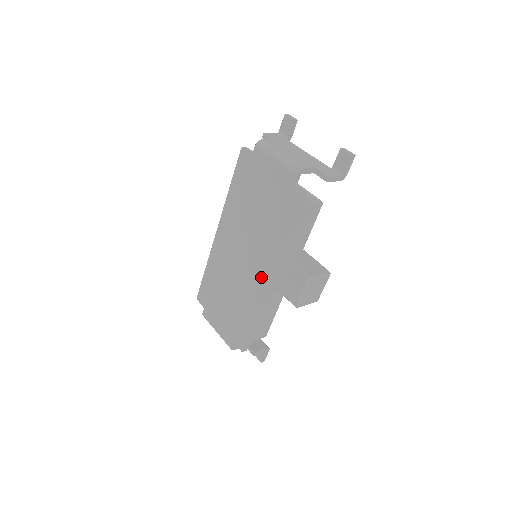
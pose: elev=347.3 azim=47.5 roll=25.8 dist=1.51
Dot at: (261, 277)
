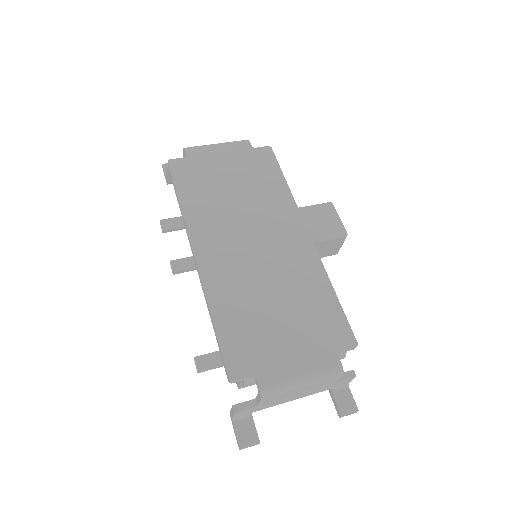
Dot at: (295, 239)
